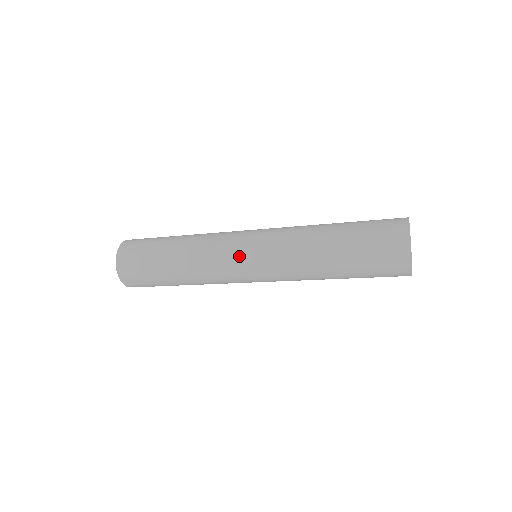
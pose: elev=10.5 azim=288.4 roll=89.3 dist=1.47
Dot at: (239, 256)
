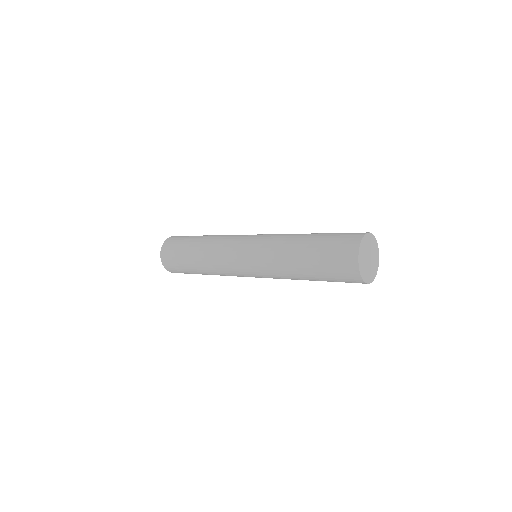
Dot at: (238, 250)
